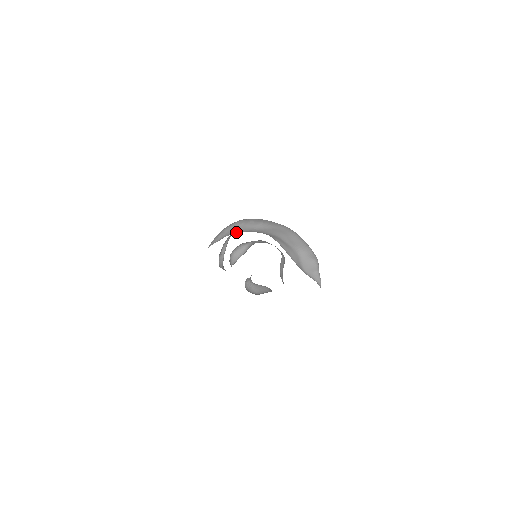
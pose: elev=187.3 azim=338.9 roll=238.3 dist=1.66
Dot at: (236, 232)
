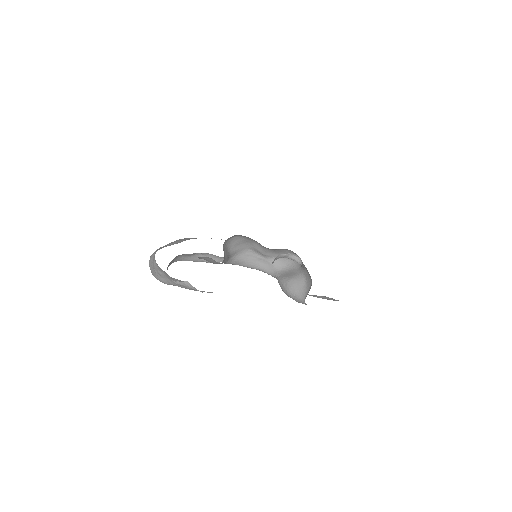
Dot at: occluded
